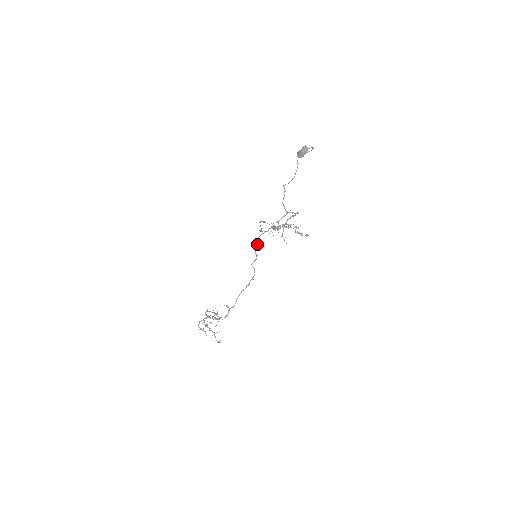
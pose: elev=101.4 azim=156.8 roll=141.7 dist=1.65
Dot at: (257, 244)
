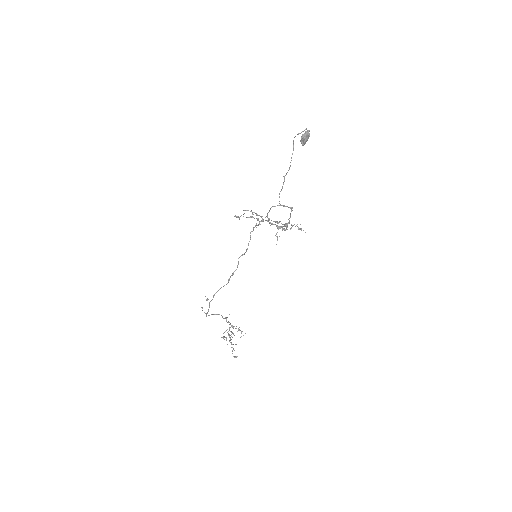
Dot at: (250, 239)
